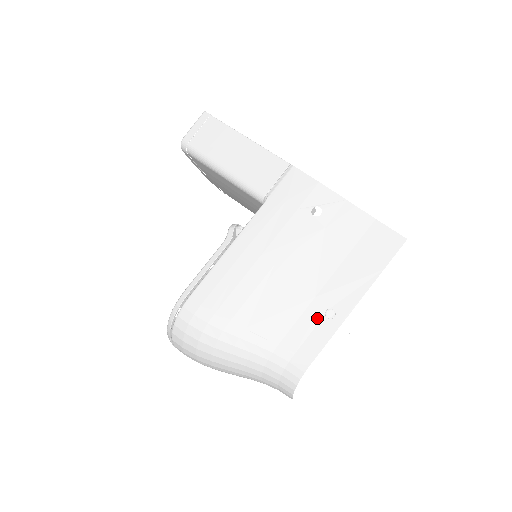
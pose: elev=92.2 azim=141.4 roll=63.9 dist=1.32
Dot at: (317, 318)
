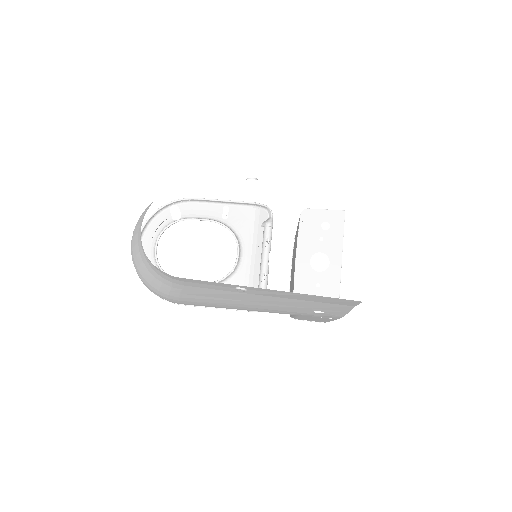
Dot at: occluded
